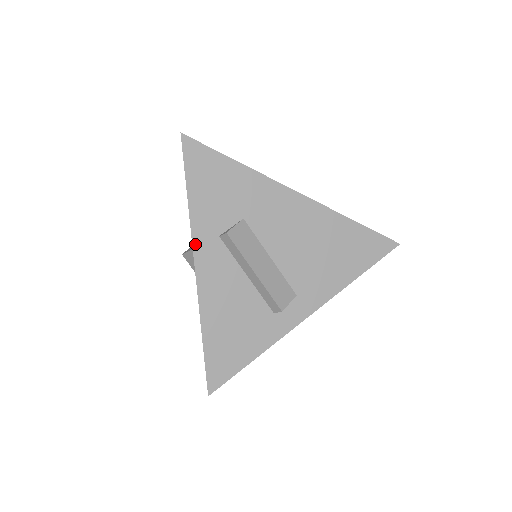
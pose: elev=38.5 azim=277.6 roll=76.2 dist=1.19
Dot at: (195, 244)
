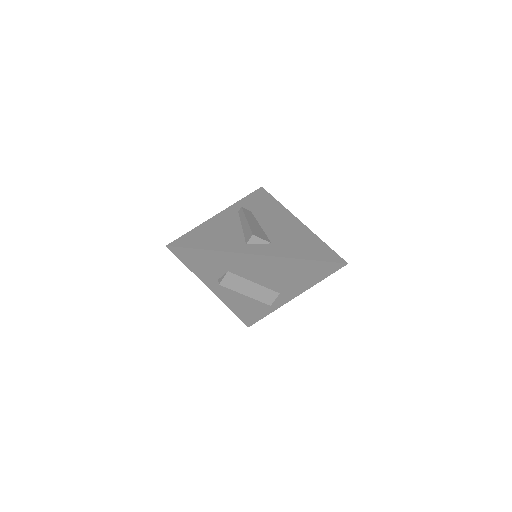
Dot at: (206, 284)
